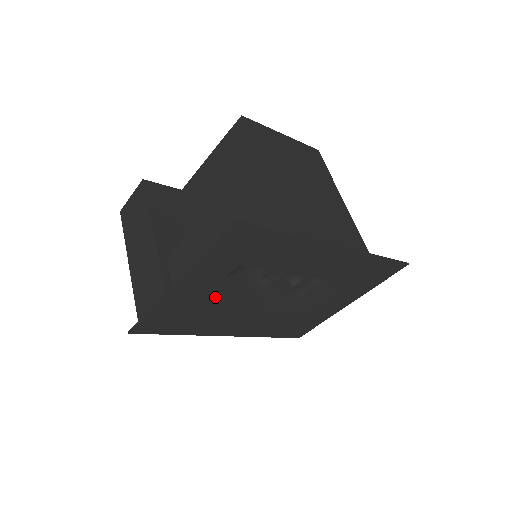
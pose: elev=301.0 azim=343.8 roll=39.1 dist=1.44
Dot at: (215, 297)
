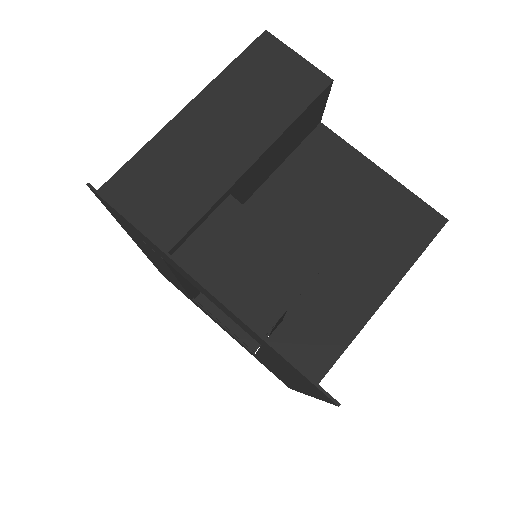
Dot at: occluded
